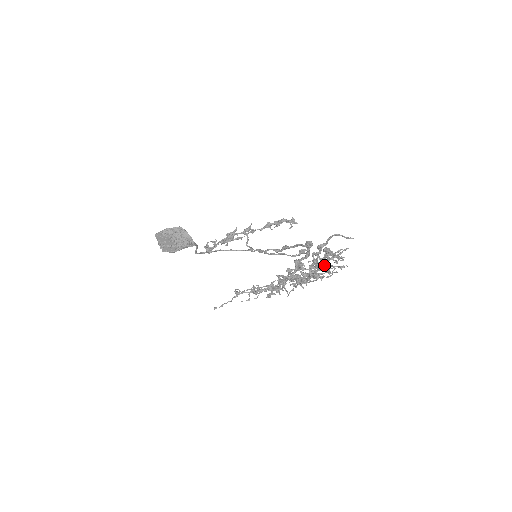
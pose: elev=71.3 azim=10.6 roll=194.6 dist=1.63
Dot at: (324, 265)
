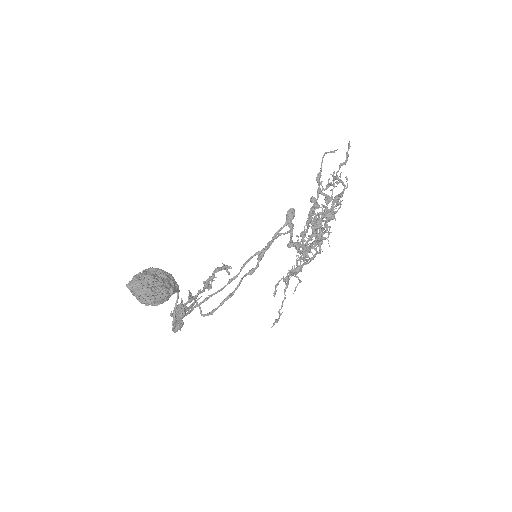
Dot at: (330, 198)
